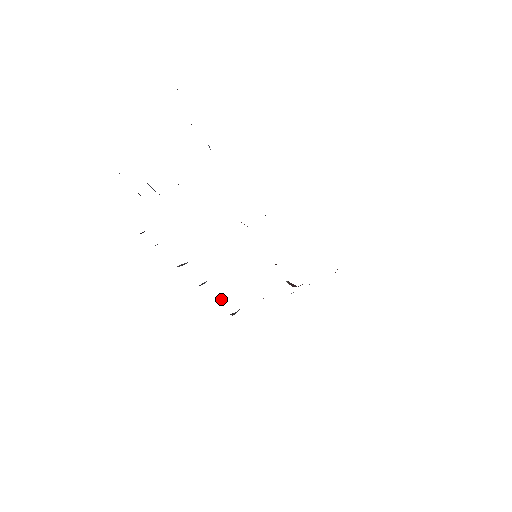
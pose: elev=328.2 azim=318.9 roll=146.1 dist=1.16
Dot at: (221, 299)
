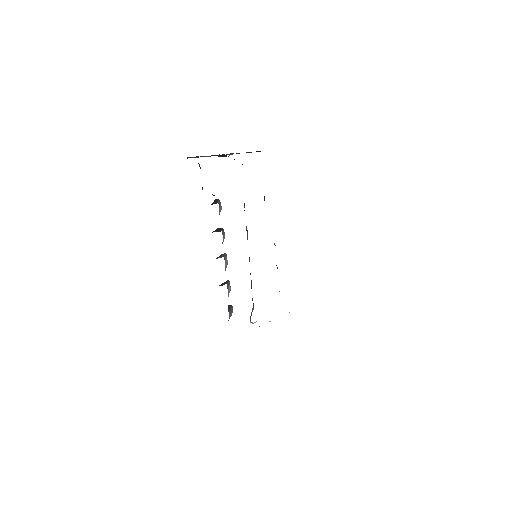
Dot at: occluded
